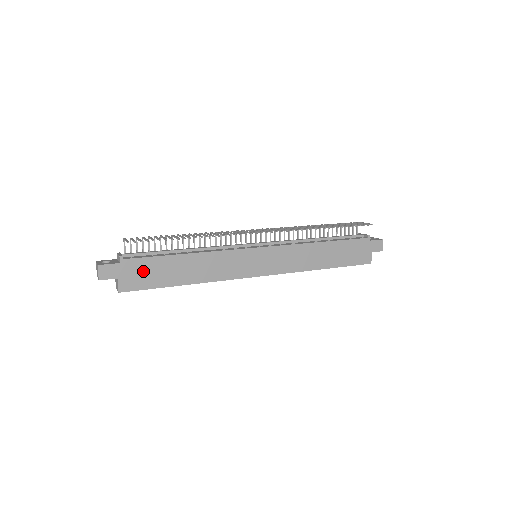
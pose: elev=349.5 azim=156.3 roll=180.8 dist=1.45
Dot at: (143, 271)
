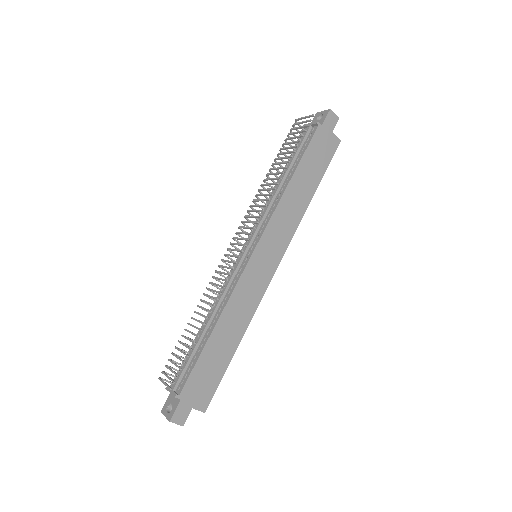
Dot at: (201, 381)
